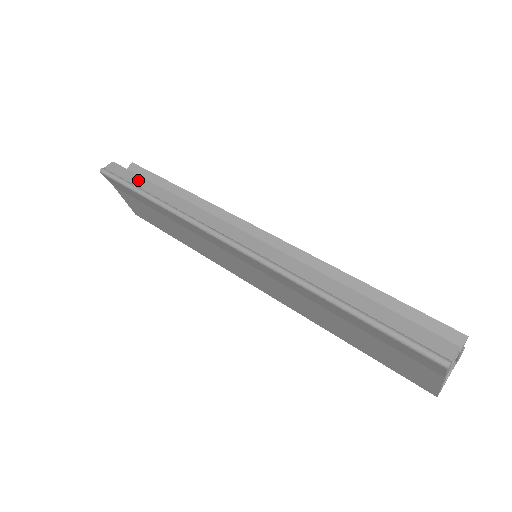
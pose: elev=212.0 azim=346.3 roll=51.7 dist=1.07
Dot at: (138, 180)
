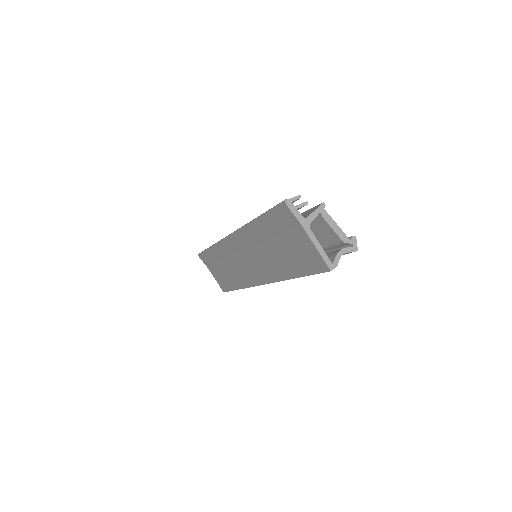
Dot at: occluded
